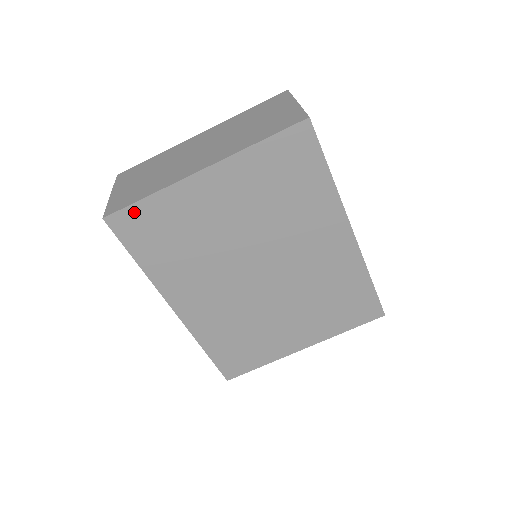
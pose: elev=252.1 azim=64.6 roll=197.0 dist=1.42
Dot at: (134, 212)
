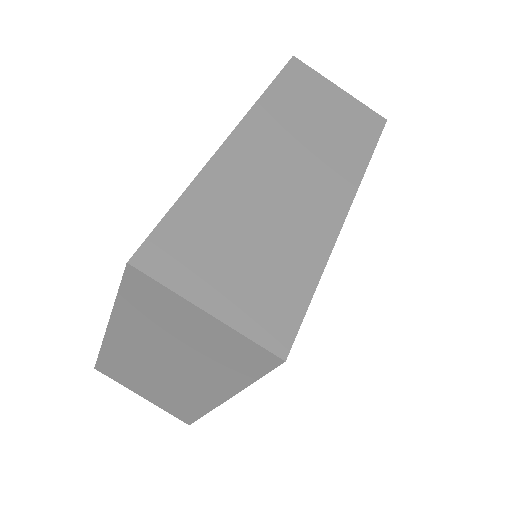
Dot at: occluded
